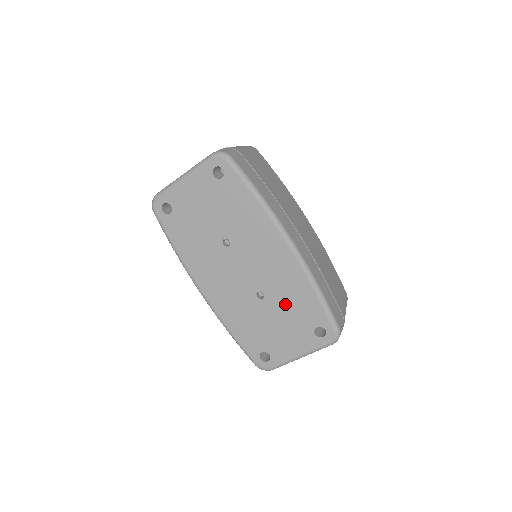
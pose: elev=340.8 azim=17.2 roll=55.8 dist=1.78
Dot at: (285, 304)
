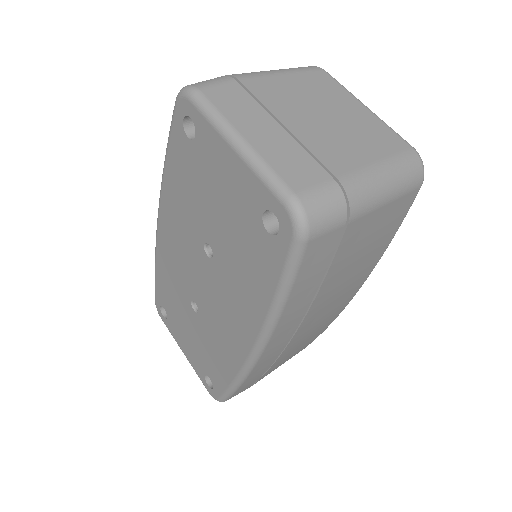
Dot at: (206, 341)
